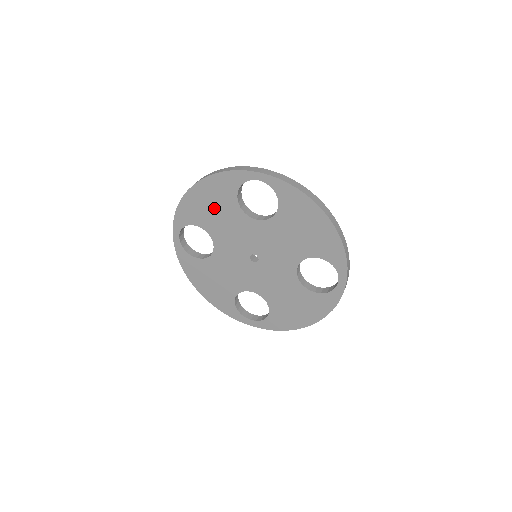
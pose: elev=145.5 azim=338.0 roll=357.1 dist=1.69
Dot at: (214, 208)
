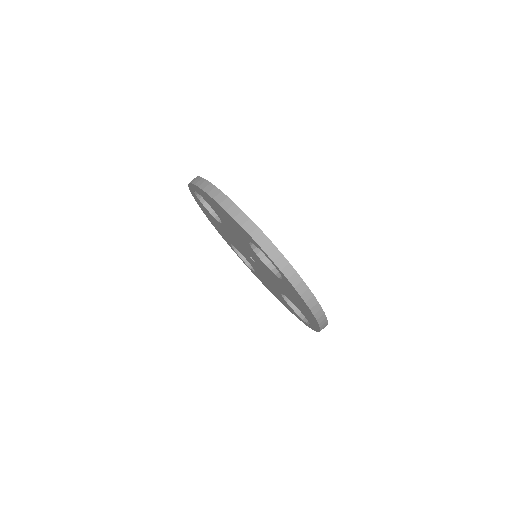
Dot at: (228, 221)
